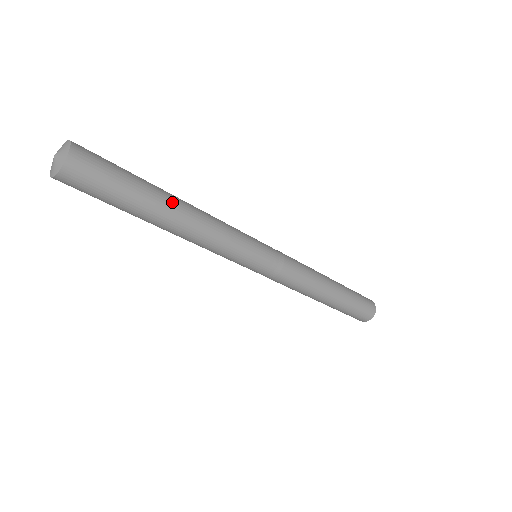
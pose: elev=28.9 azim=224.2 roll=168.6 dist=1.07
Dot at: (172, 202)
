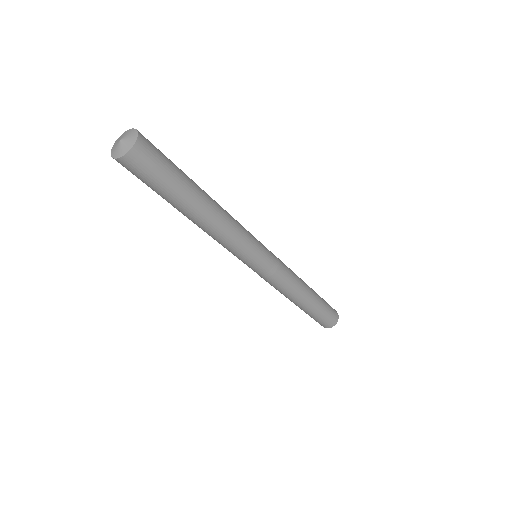
Dot at: (204, 202)
